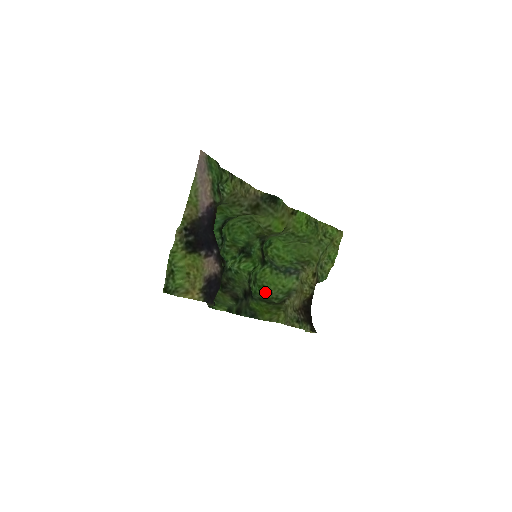
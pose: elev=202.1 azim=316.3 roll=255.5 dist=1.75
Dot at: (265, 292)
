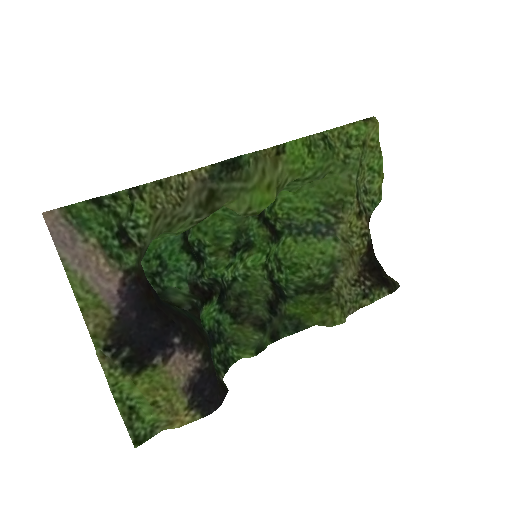
Dot at: (300, 273)
